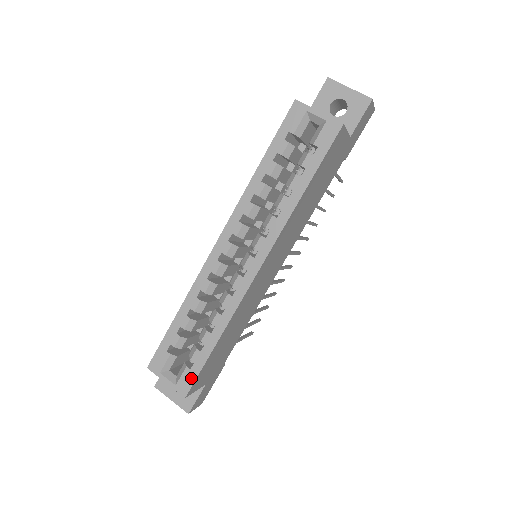
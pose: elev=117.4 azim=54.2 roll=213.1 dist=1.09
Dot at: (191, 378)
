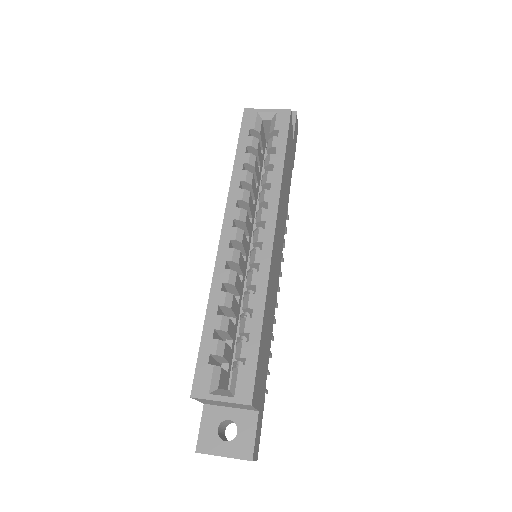
Dot at: (249, 378)
